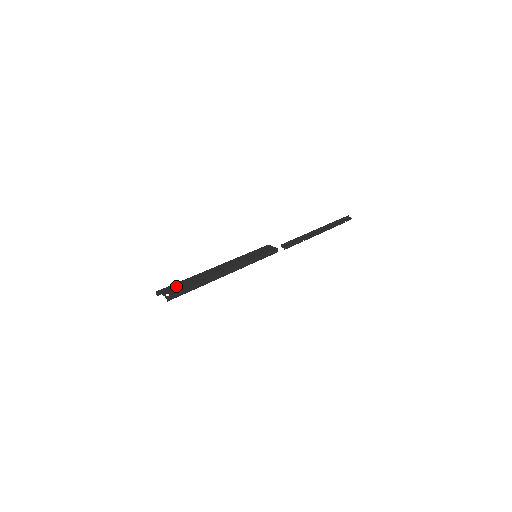
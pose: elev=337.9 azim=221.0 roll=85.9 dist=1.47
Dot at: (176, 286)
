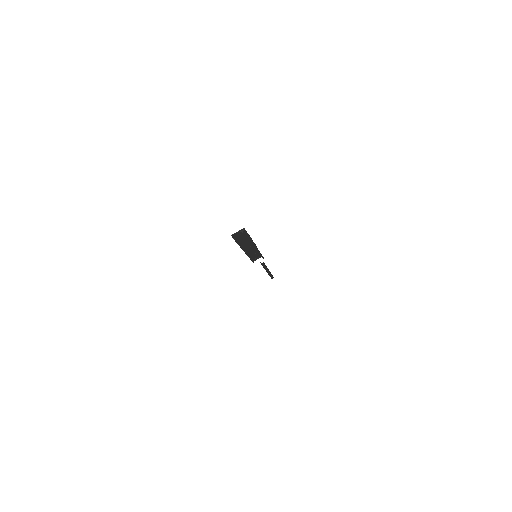
Dot at: (239, 236)
